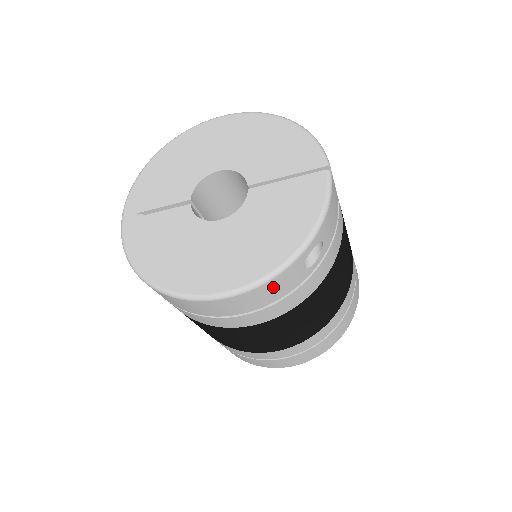
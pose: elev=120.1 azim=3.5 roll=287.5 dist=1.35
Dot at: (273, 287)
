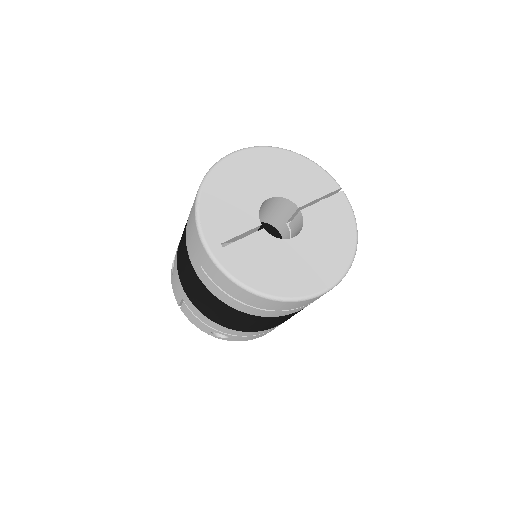
Dot at: occluded
